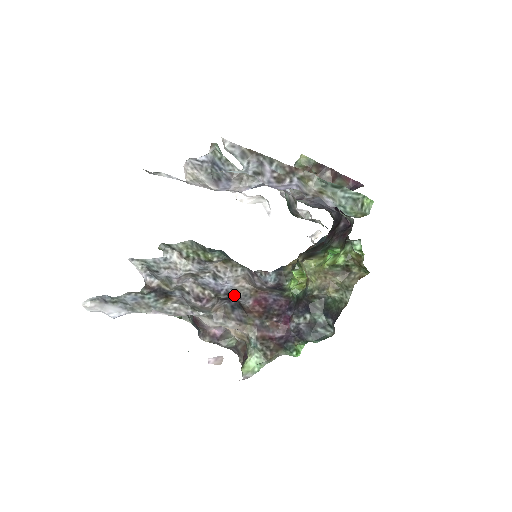
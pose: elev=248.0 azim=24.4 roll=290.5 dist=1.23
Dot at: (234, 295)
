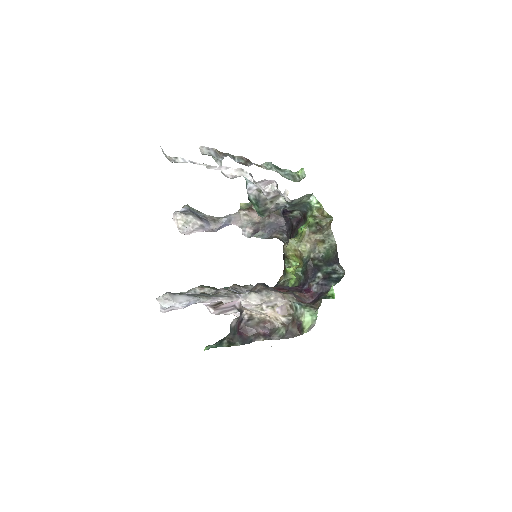
Dot at: occluded
